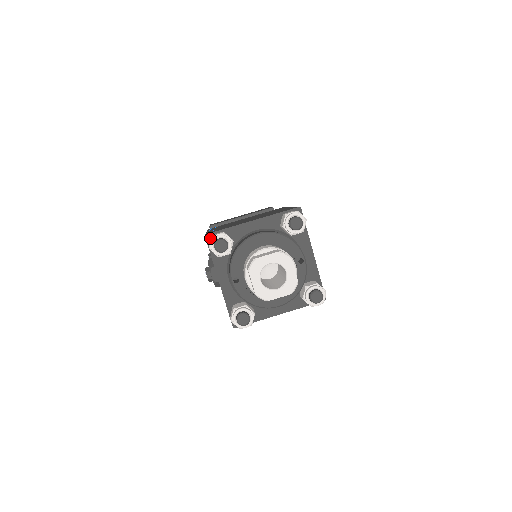
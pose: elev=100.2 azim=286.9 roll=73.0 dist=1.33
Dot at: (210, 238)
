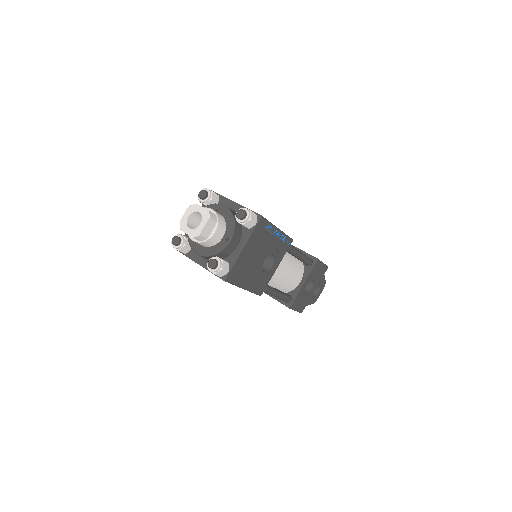
Dot at: occluded
